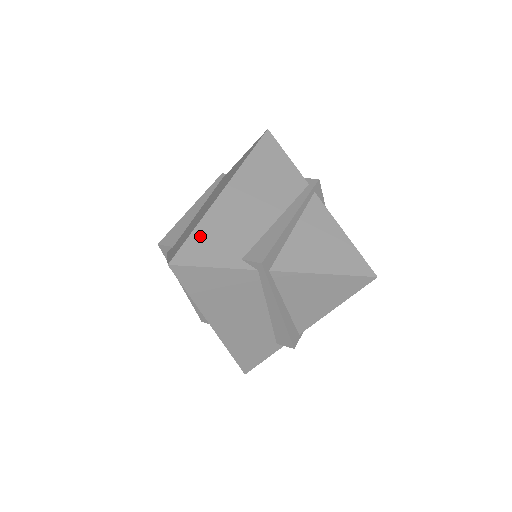
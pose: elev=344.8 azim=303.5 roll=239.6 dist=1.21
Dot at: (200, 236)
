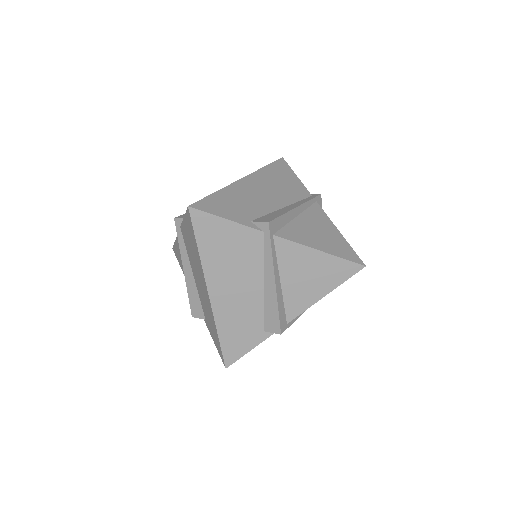
Dot at: (218, 198)
